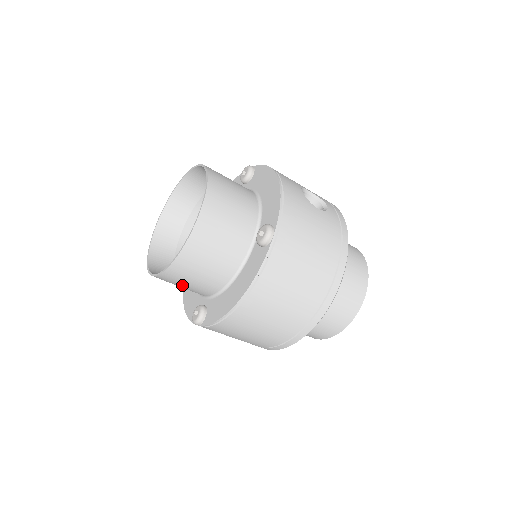
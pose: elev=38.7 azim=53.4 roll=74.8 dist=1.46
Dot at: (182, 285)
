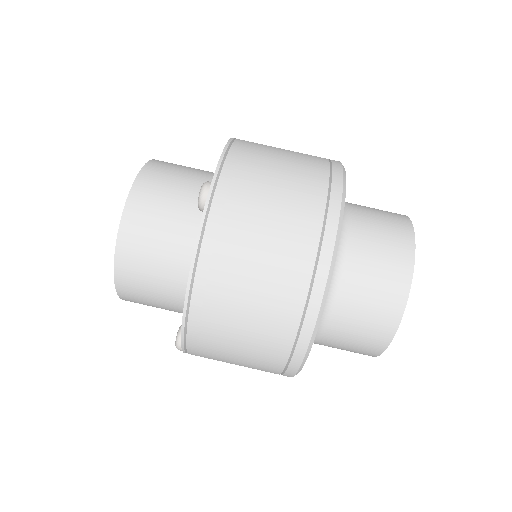
Dot at: (168, 193)
